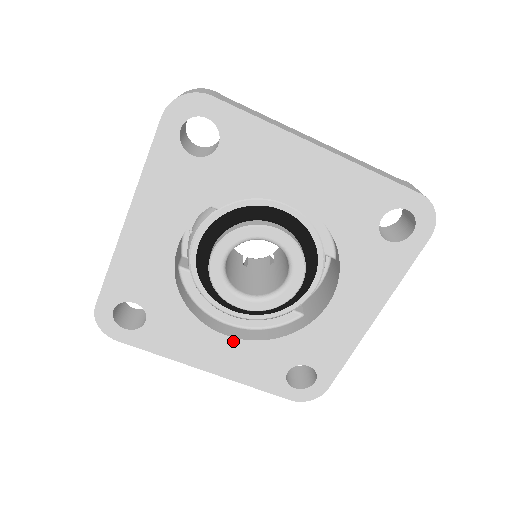
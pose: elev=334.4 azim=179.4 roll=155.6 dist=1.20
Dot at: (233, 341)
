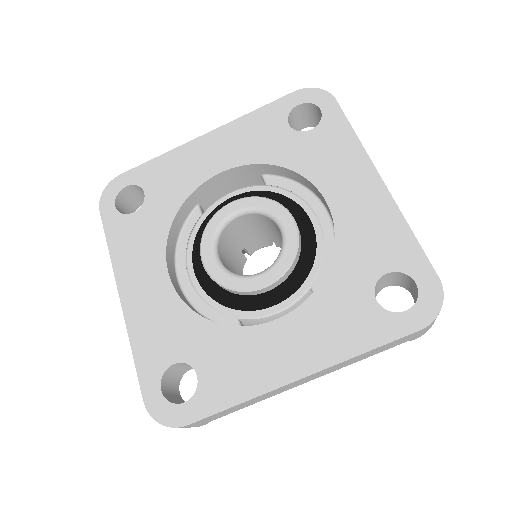
Dot at: (168, 286)
